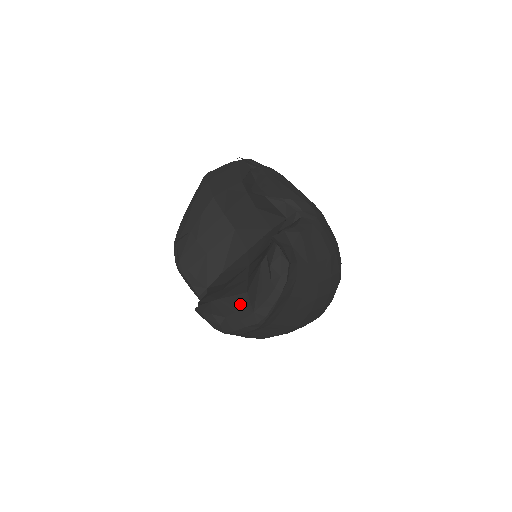
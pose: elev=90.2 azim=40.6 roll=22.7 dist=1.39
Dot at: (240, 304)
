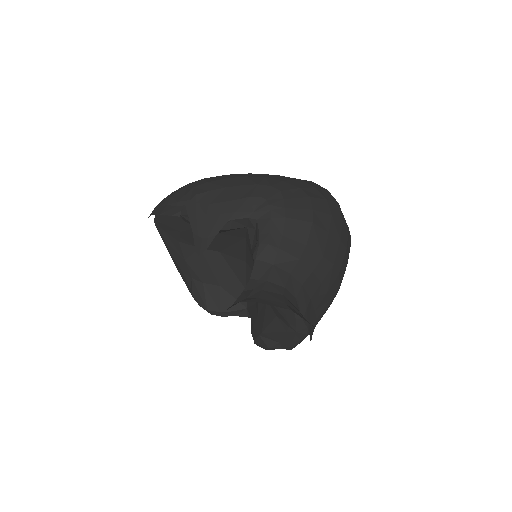
Dot at: (280, 330)
